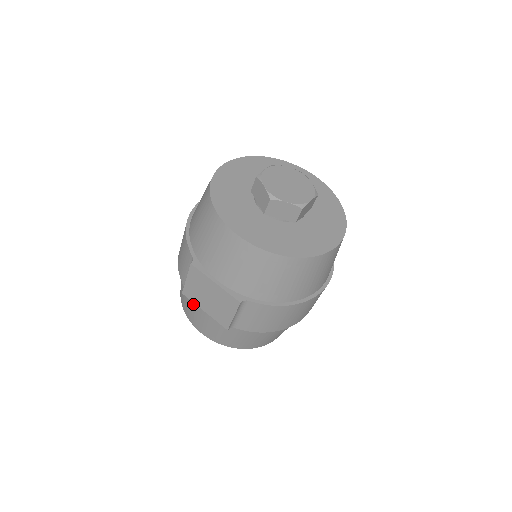
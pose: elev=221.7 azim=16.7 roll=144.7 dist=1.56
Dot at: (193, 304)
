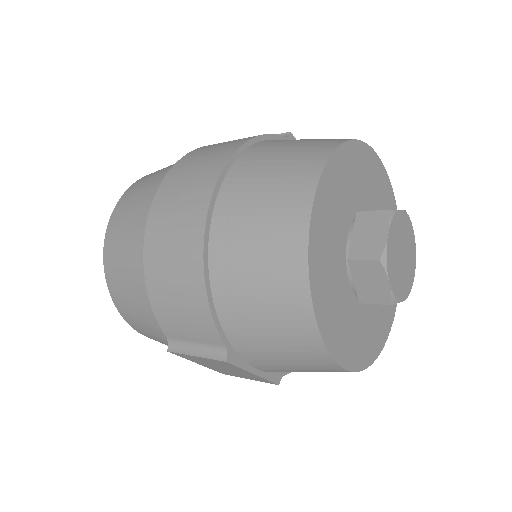
Dot at: (167, 342)
